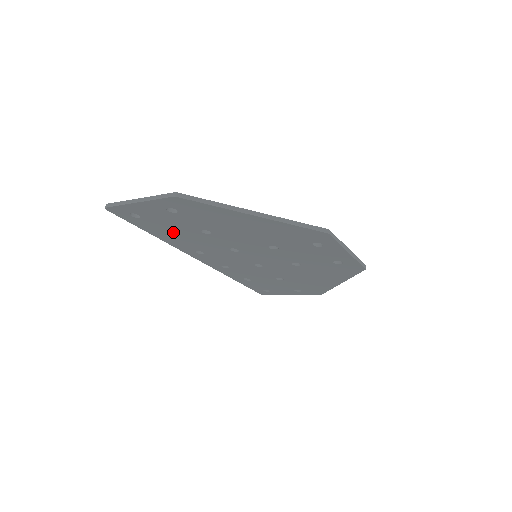
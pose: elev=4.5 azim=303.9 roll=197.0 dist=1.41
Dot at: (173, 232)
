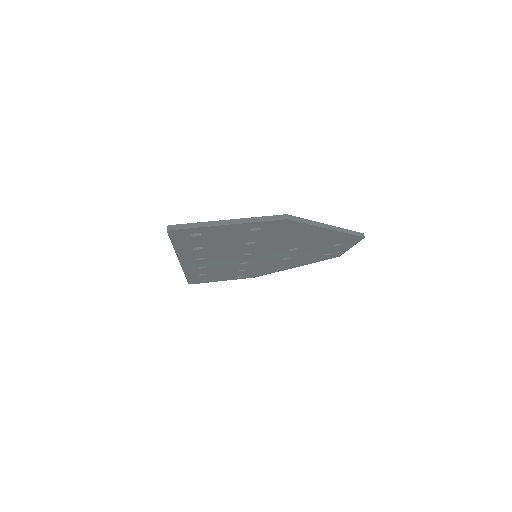
Dot at: (209, 245)
